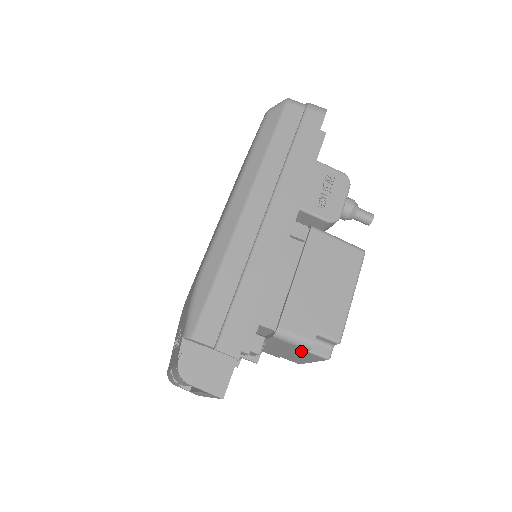
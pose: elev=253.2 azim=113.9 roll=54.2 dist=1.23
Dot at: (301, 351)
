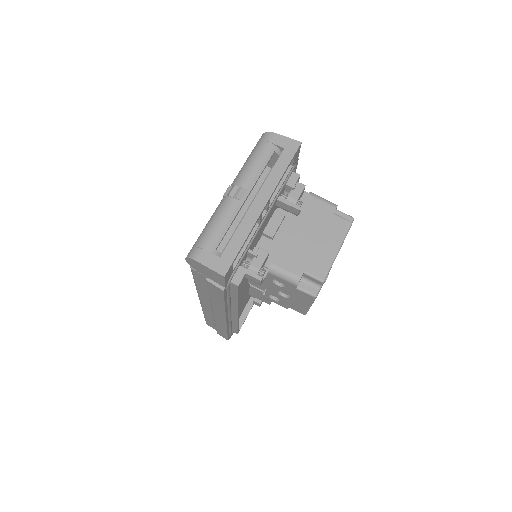
Dot at: (329, 217)
